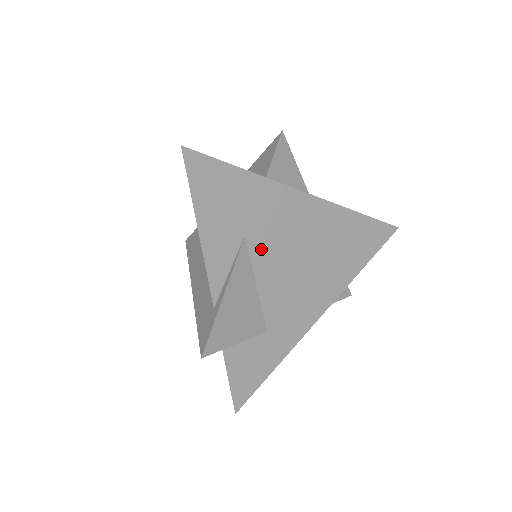
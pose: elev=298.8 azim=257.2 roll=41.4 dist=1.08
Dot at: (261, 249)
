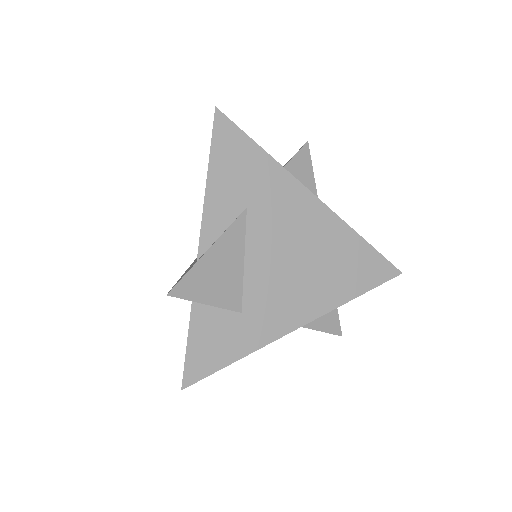
Dot at: (259, 227)
